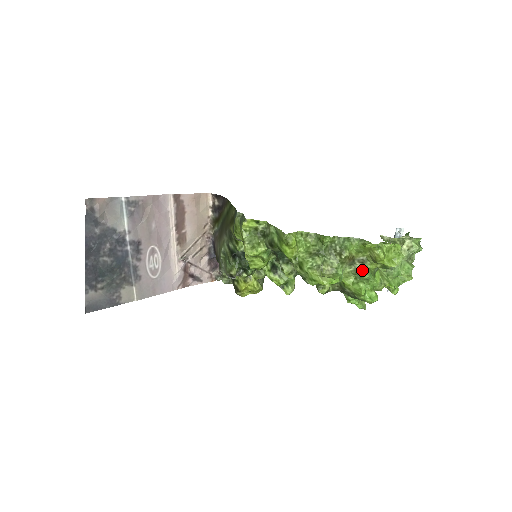
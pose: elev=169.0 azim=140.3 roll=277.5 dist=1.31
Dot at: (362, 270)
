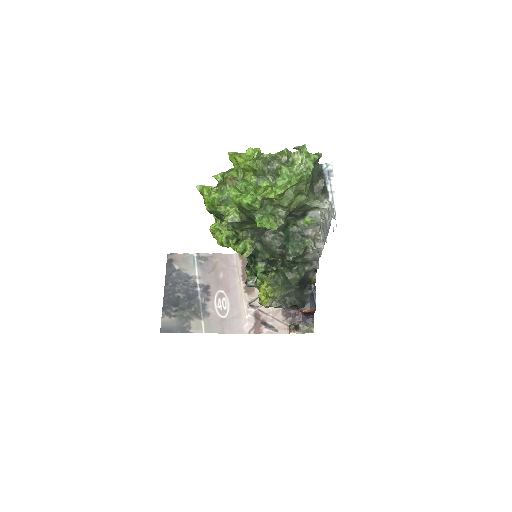
Dot at: (240, 183)
